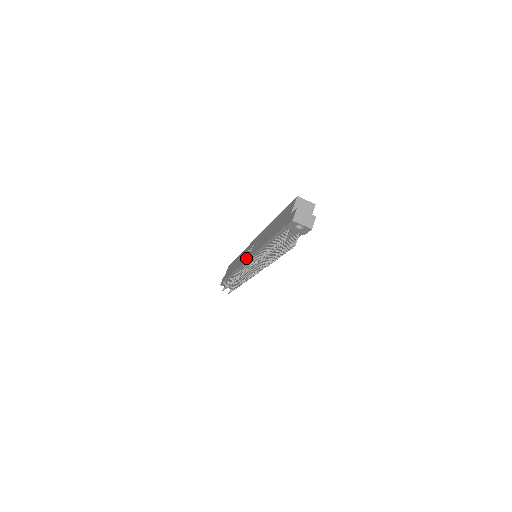
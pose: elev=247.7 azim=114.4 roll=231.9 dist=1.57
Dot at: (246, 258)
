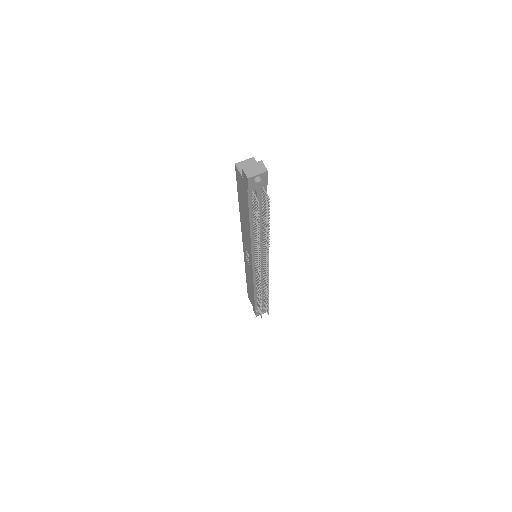
Dot at: (250, 265)
